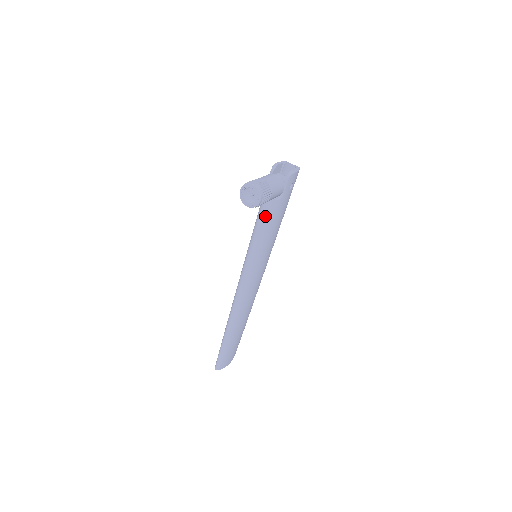
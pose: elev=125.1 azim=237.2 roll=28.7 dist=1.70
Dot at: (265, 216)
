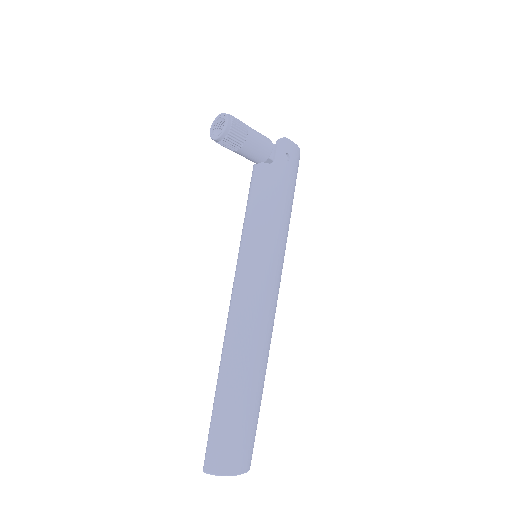
Dot at: (255, 184)
